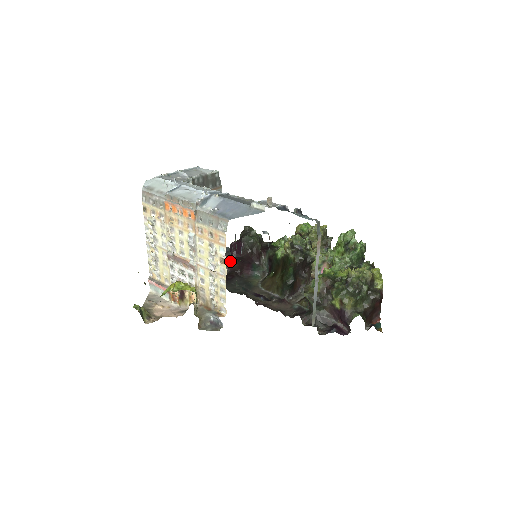
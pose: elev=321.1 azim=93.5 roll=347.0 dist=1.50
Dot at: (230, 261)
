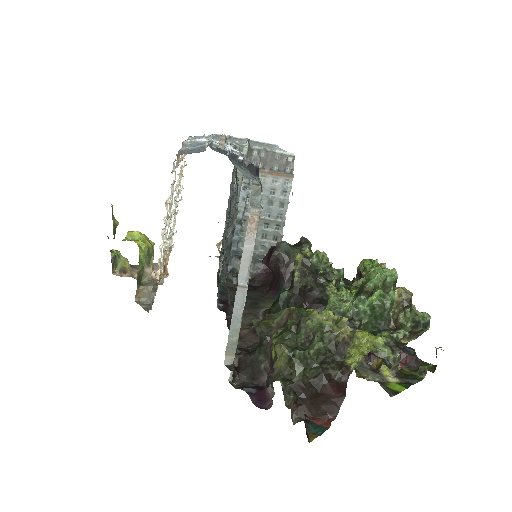
Dot at: (271, 275)
